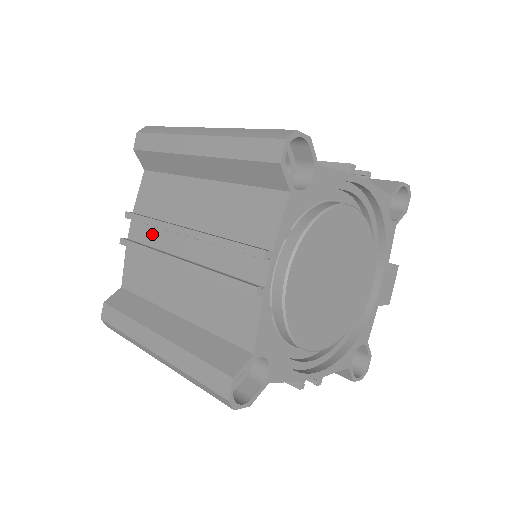
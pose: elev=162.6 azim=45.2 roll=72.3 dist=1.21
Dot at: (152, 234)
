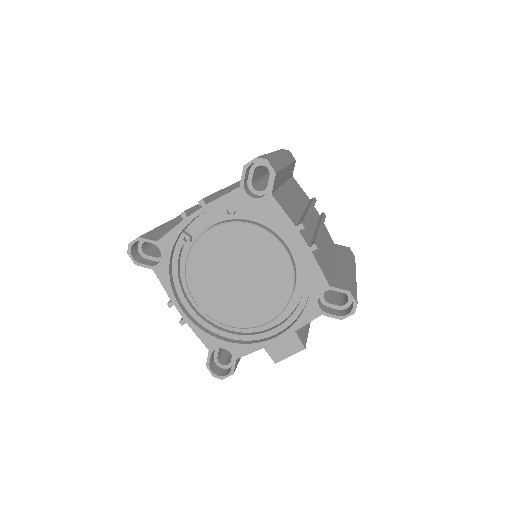
Dot at: occluded
